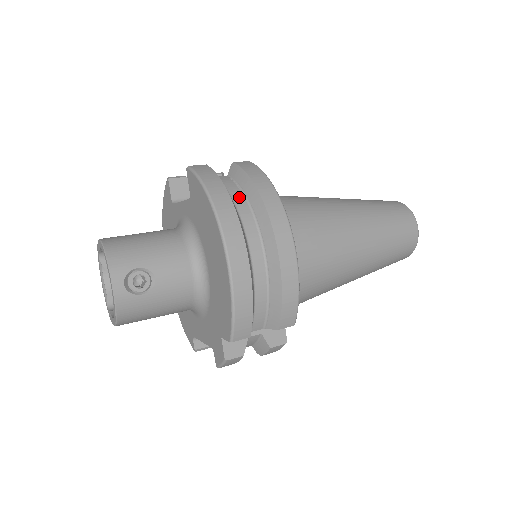
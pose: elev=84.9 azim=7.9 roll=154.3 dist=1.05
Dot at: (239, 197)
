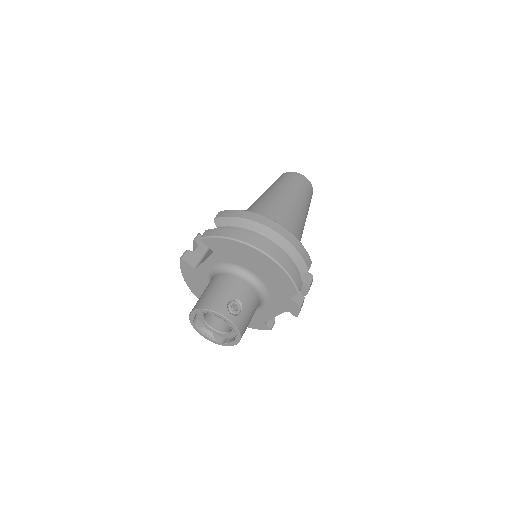
Dot at: (238, 229)
